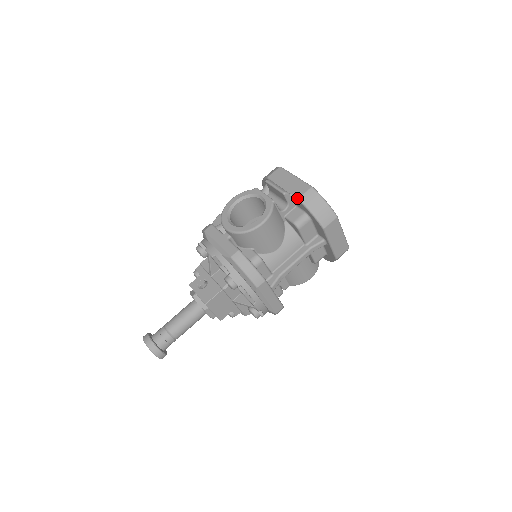
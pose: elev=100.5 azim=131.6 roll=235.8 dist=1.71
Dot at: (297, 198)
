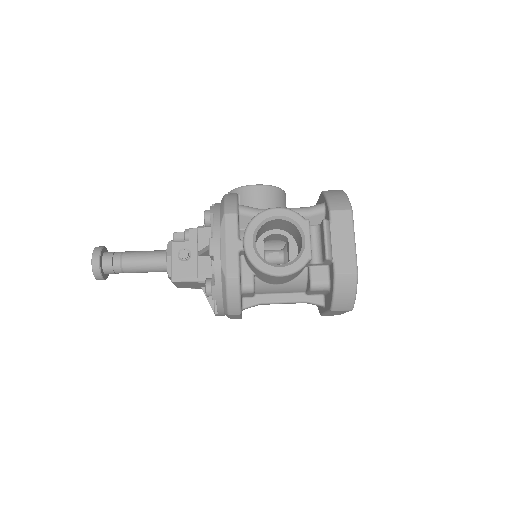
Dot at: (334, 272)
